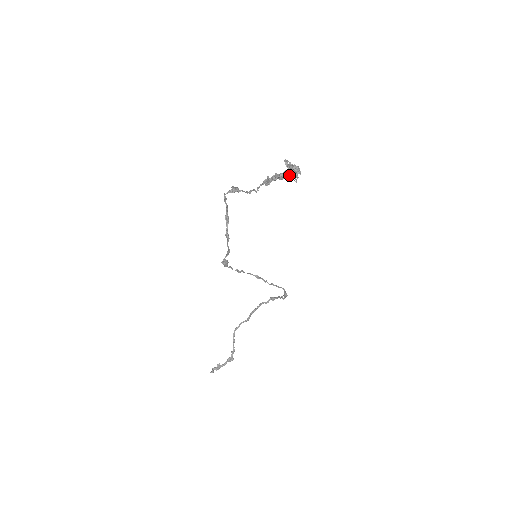
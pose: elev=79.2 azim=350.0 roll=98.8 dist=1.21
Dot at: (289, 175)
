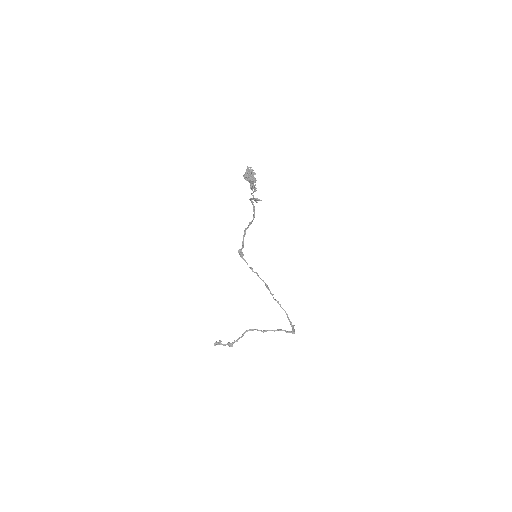
Dot at: (247, 176)
